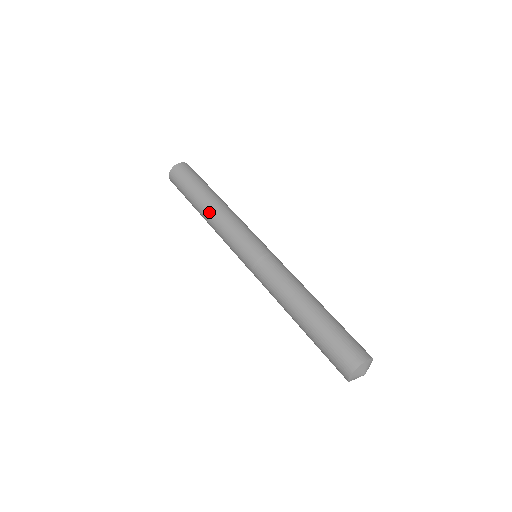
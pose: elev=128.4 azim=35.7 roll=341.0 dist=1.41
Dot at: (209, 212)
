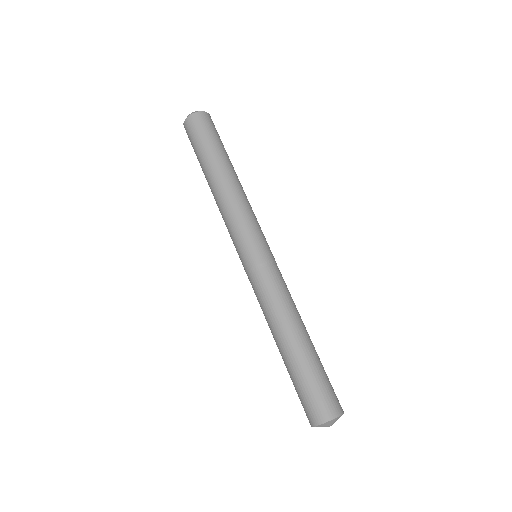
Dot at: (218, 187)
